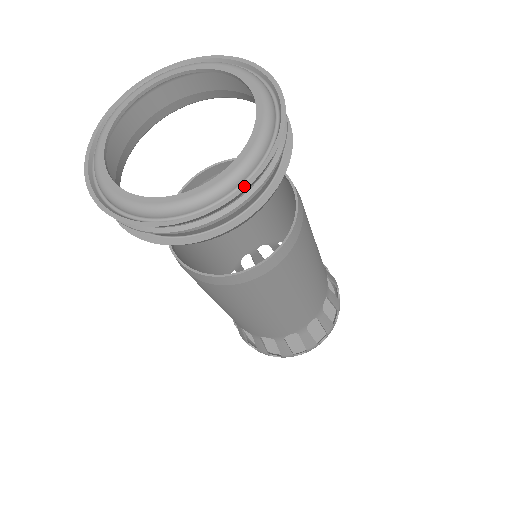
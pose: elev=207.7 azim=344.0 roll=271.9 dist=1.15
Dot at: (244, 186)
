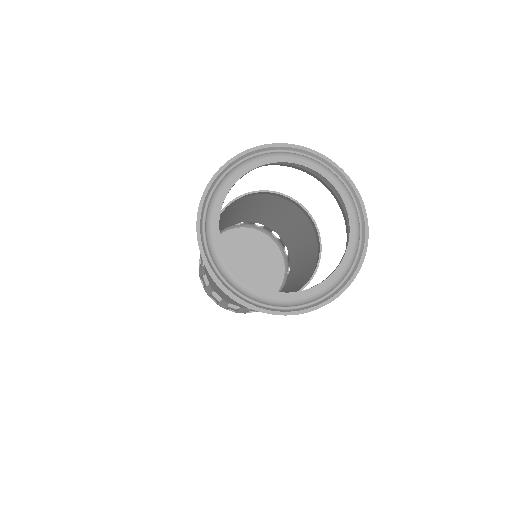
Dot at: (356, 271)
